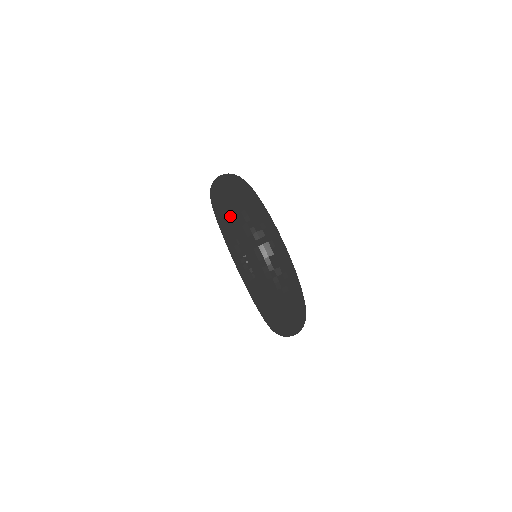
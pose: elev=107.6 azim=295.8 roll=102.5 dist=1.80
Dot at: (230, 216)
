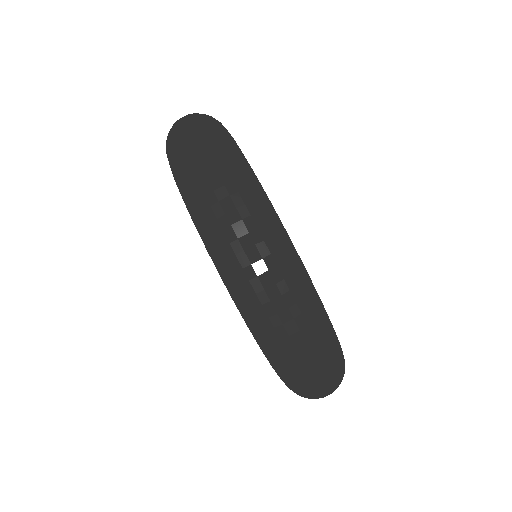
Dot at: (224, 276)
